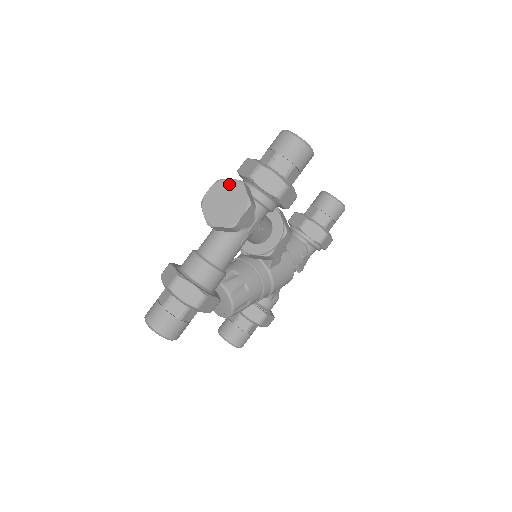
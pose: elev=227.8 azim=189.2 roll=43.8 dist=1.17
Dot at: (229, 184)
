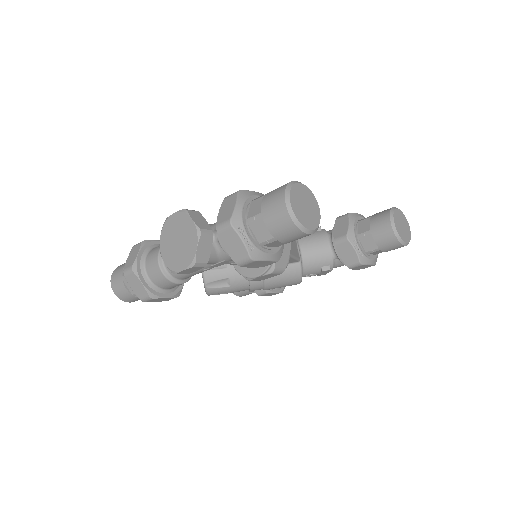
Dot at: (189, 225)
